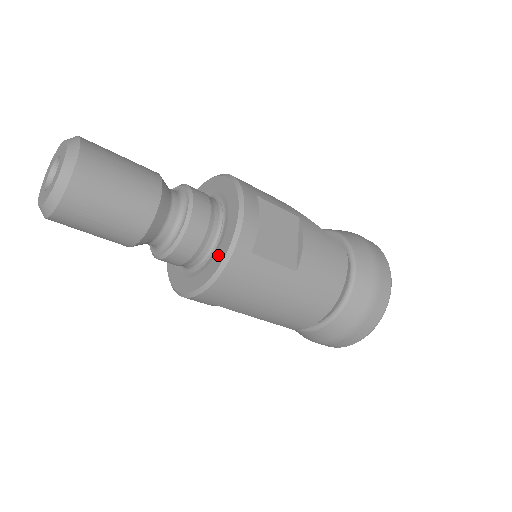
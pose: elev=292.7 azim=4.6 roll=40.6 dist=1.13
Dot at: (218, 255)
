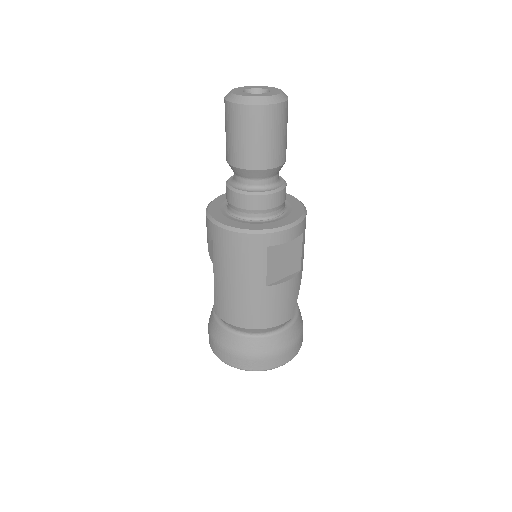
Dot at: (254, 225)
